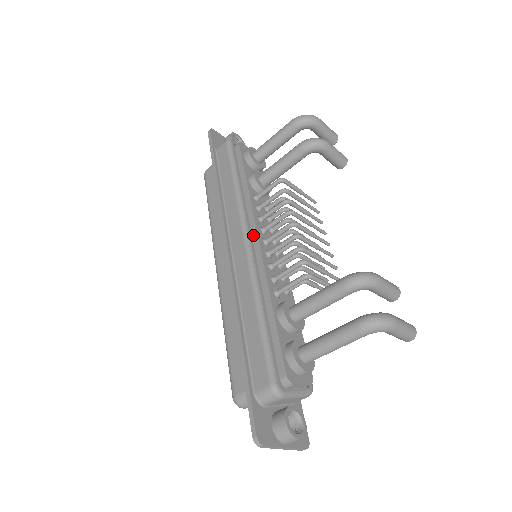
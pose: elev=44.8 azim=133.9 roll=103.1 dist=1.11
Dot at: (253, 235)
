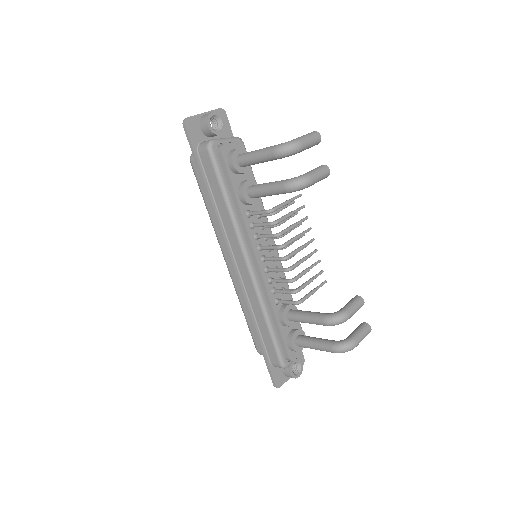
Dot at: (253, 258)
